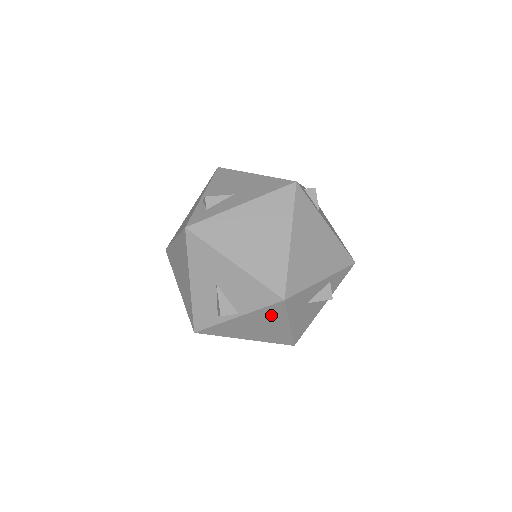
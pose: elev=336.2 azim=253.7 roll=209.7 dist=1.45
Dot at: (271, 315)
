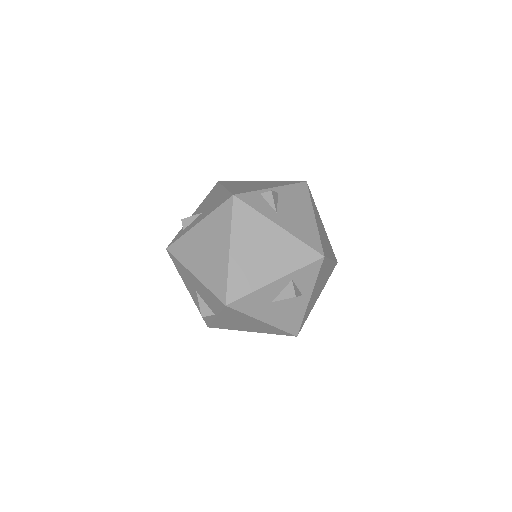
Dot at: (236, 315)
